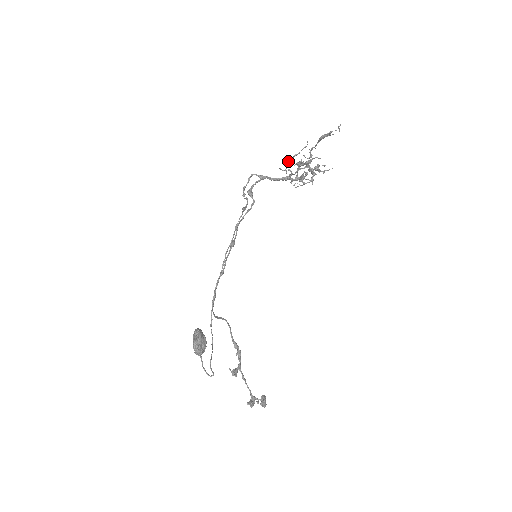
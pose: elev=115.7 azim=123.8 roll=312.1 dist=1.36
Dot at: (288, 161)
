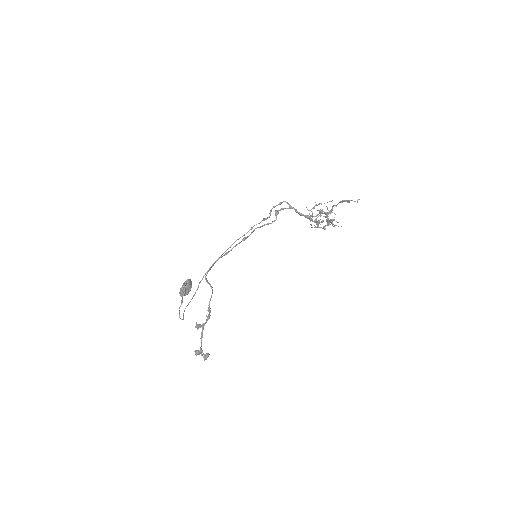
Dot at: occluded
